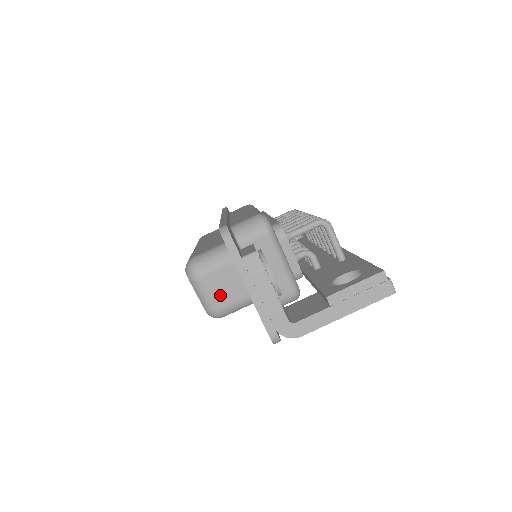
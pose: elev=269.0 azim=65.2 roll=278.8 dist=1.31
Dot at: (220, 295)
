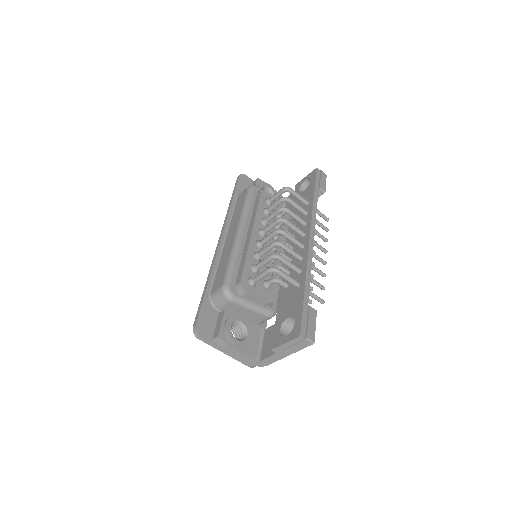
Dot at: occluded
